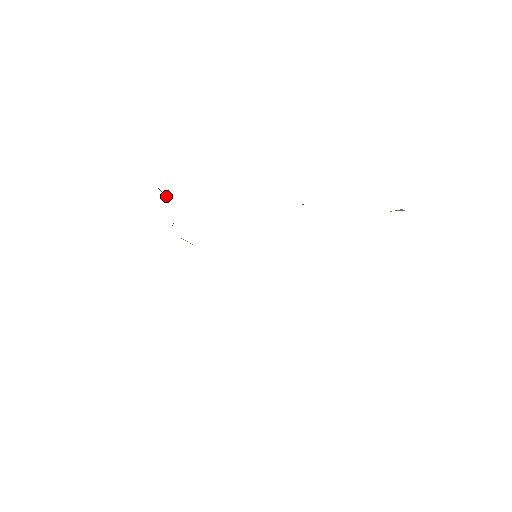
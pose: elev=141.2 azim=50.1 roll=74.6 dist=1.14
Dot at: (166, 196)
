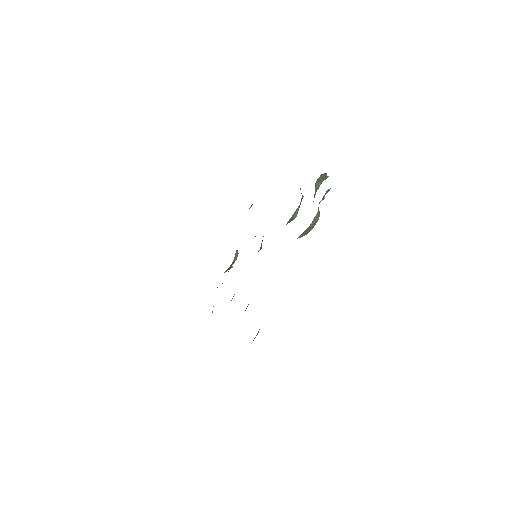
Dot at: occluded
